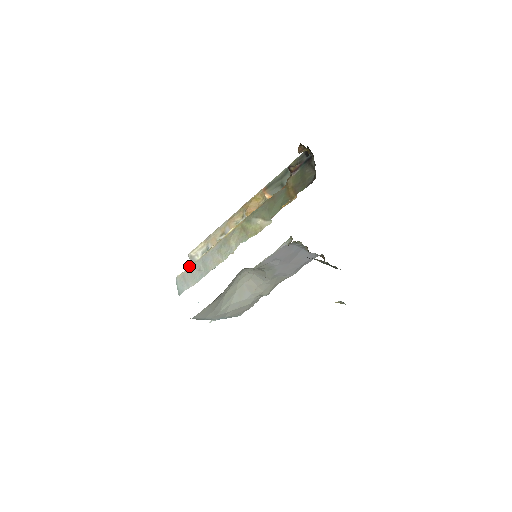
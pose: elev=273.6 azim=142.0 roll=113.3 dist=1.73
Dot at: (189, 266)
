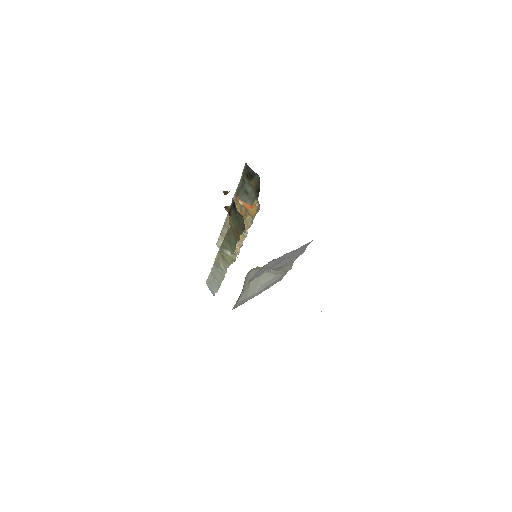
Dot at: (208, 276)
